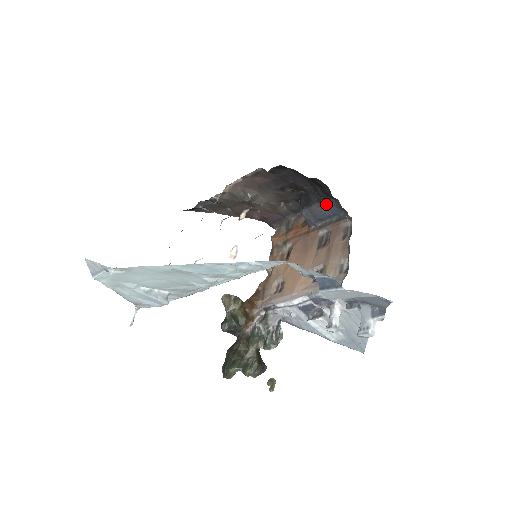
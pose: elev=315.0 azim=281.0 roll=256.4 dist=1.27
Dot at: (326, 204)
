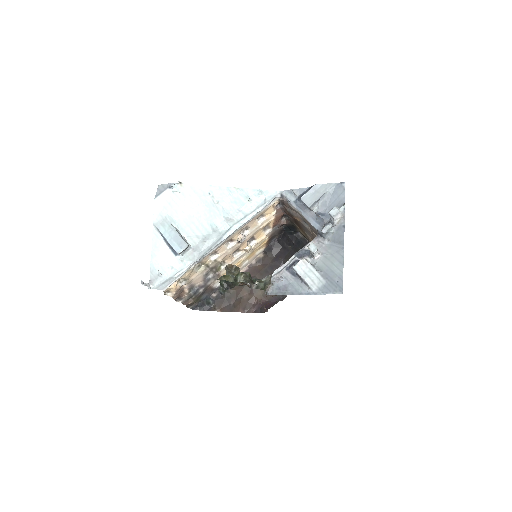
Dot at: occluded
